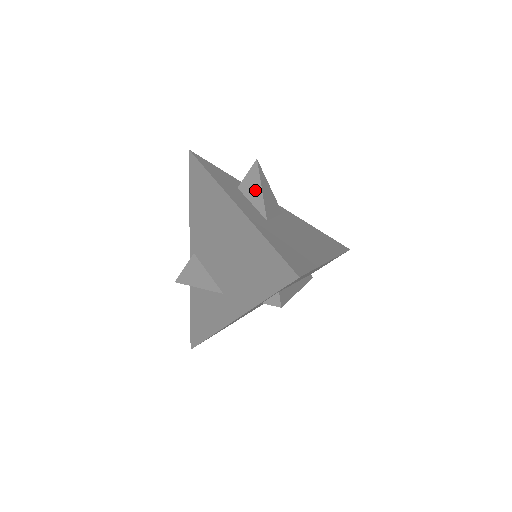
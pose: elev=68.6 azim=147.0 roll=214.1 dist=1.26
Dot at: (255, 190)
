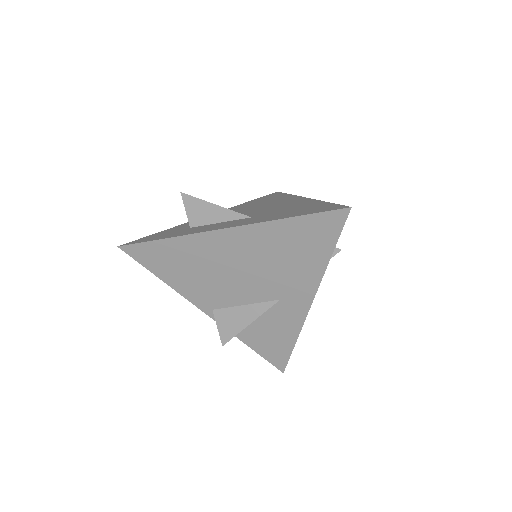
Dot at: (210, 212)
